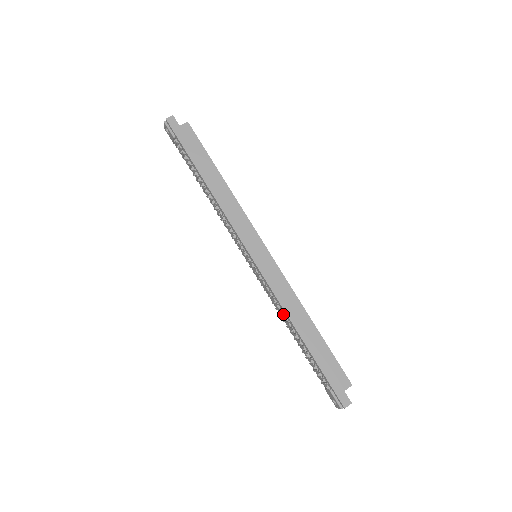
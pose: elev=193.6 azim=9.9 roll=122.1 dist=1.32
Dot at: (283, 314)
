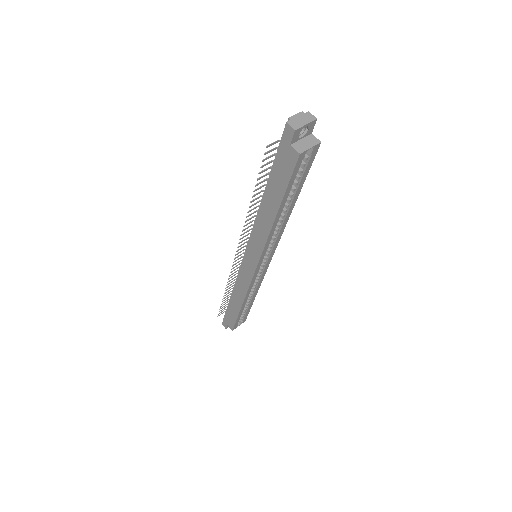
Dot at: occluded
